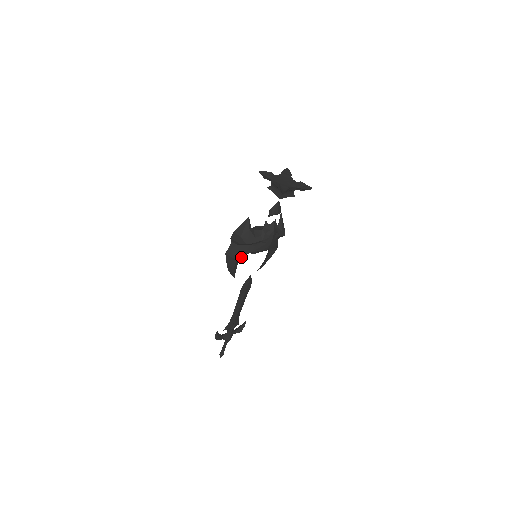
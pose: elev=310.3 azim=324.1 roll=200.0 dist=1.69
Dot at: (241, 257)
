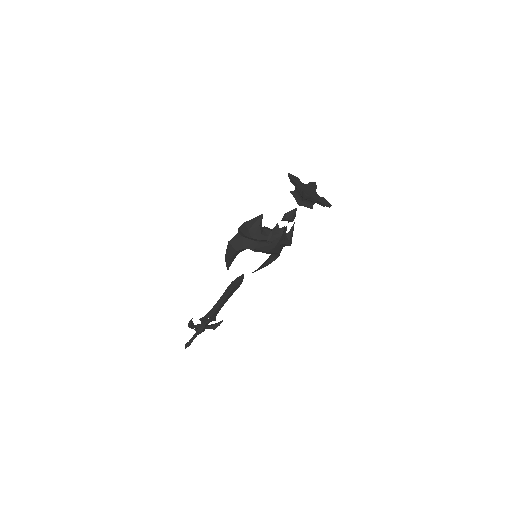
Dot at: occluded
